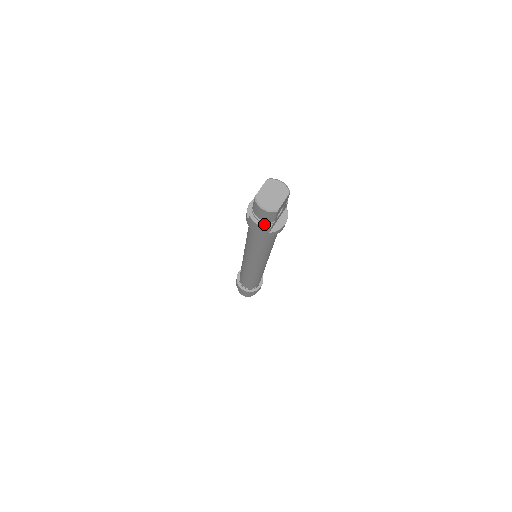
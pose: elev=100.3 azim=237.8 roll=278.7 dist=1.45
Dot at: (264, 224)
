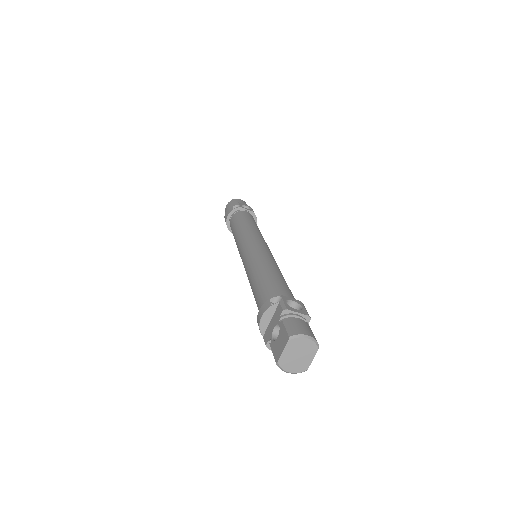
Dot at: occluded
